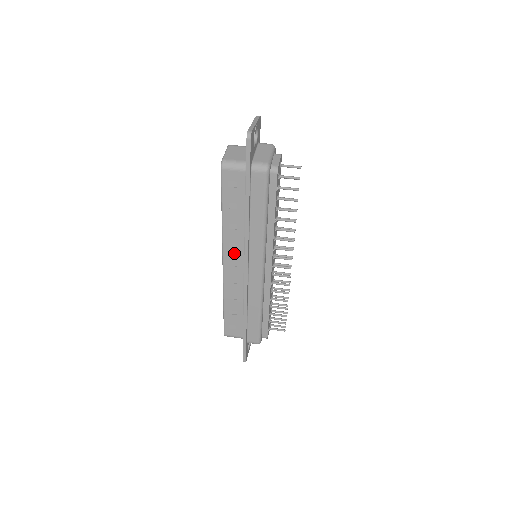
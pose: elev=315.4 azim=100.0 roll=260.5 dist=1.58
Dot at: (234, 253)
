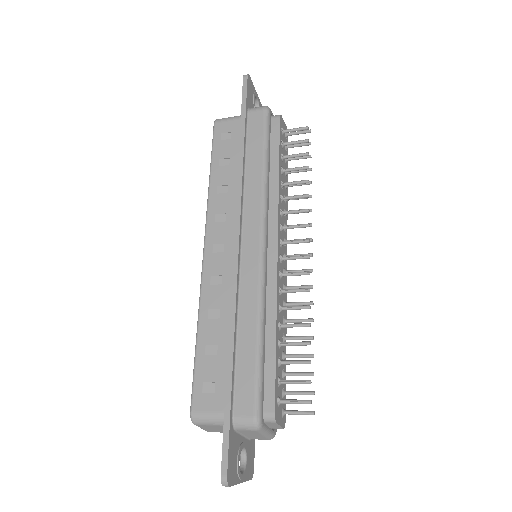
Dot at: (221, 230)
